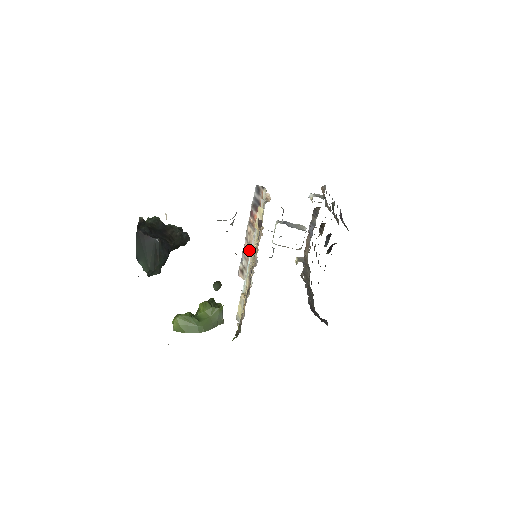
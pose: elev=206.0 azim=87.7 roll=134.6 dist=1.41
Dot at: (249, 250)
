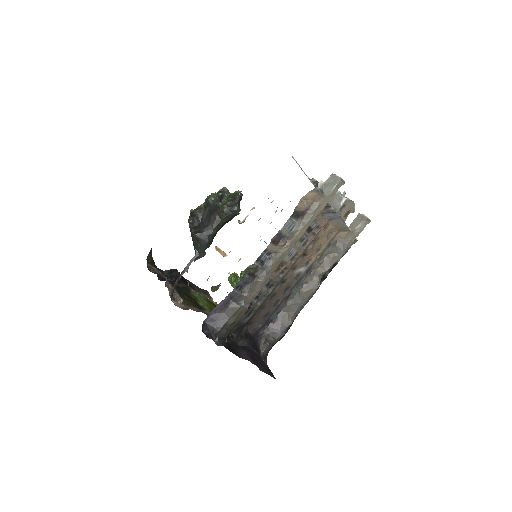
Dot at: occluded
